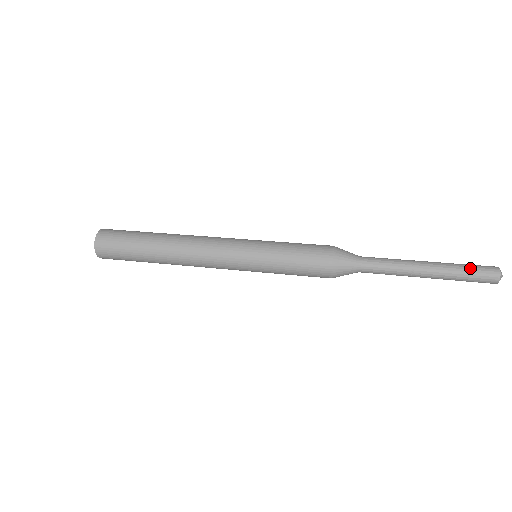
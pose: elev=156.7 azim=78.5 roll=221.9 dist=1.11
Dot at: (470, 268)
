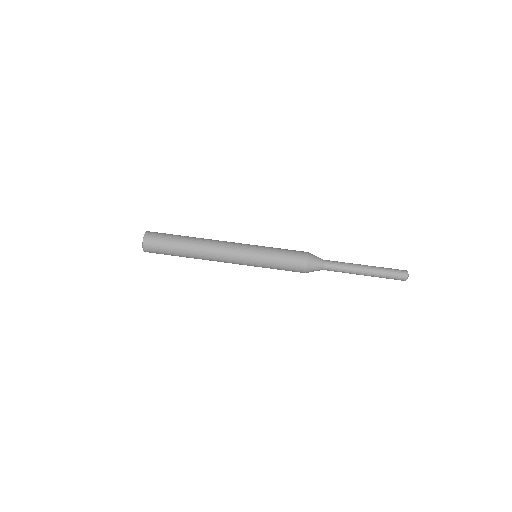
Dot at: (389, 278)
